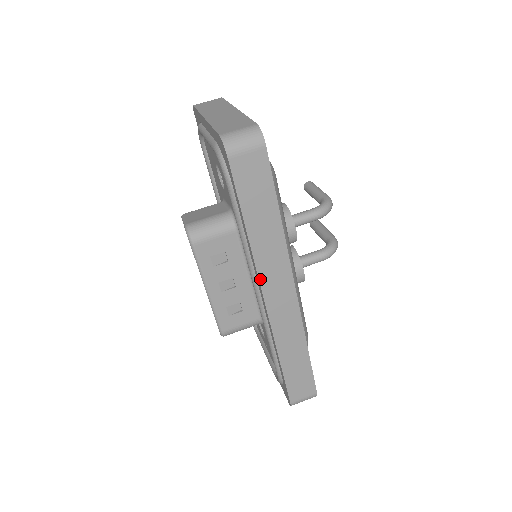
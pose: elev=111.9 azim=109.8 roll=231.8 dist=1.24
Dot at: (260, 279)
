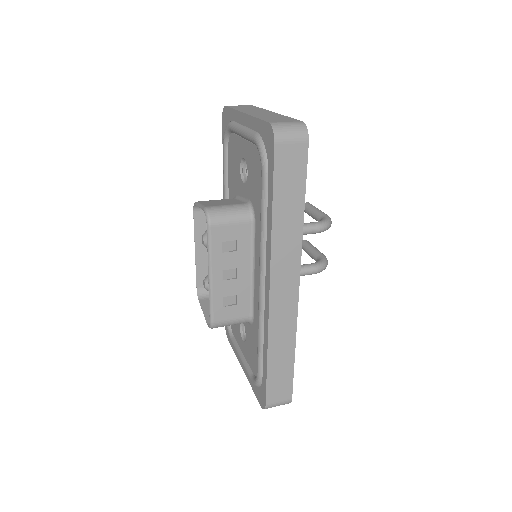
Dot at: (271, 268)
